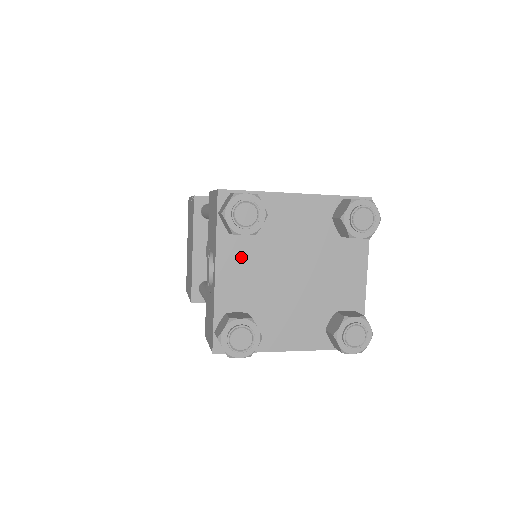
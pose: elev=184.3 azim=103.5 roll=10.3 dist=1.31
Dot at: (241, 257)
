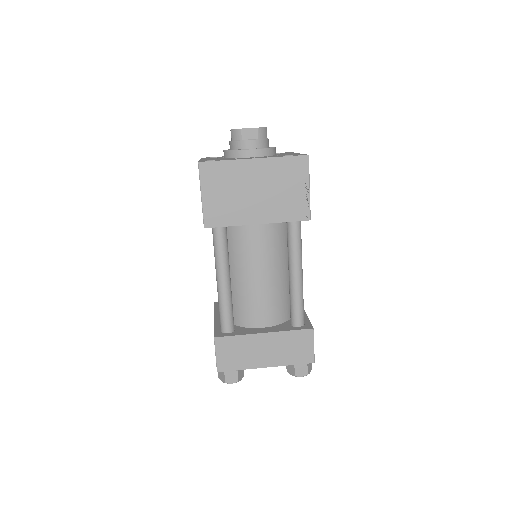
Dot at: occluded
